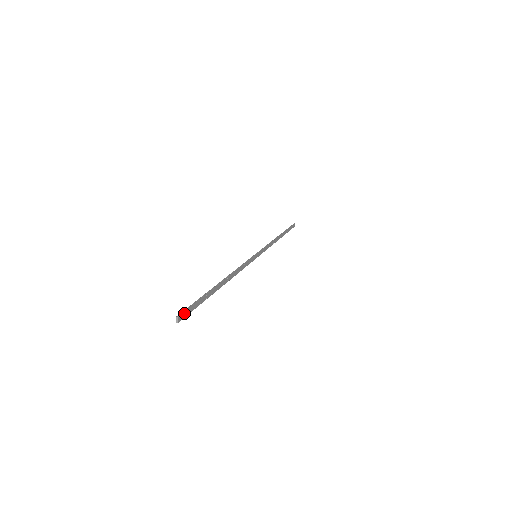
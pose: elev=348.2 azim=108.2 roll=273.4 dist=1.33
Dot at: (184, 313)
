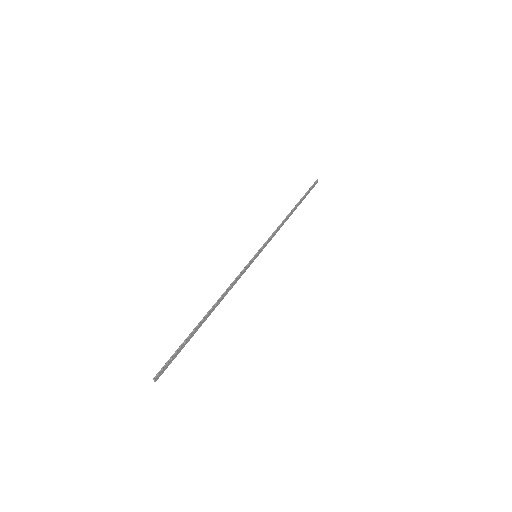
Dot at: (162, 370)
